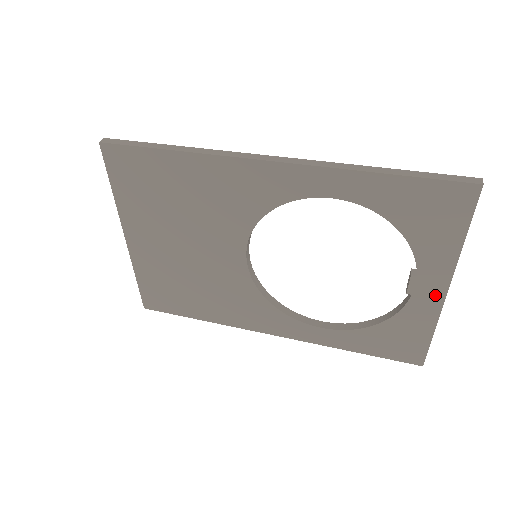
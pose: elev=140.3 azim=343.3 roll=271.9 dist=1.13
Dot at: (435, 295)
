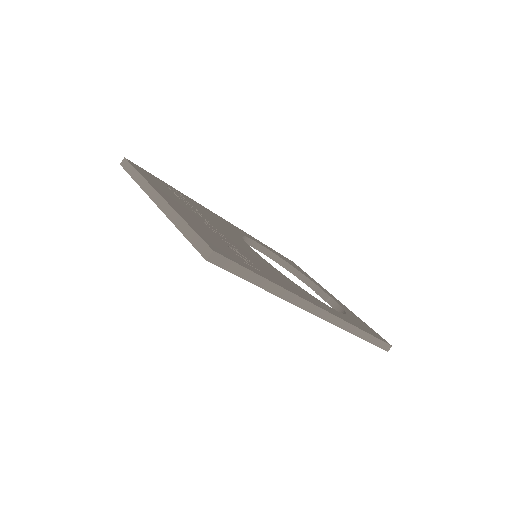
Dot at: occluded
